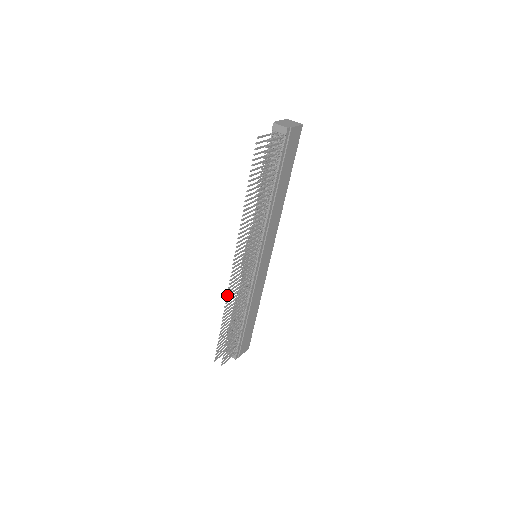
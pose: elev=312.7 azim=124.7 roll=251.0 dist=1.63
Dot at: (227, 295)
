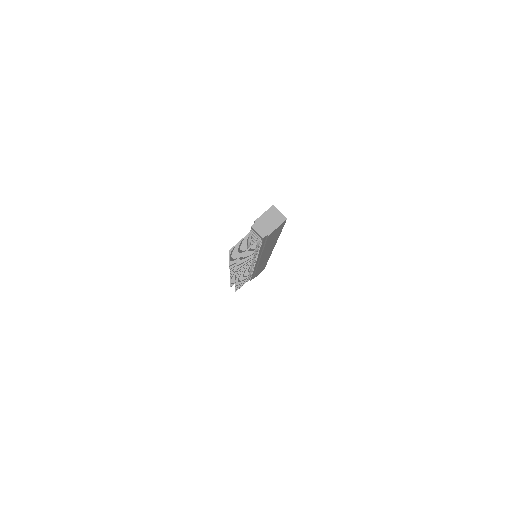
Dot at: (230, 277)
